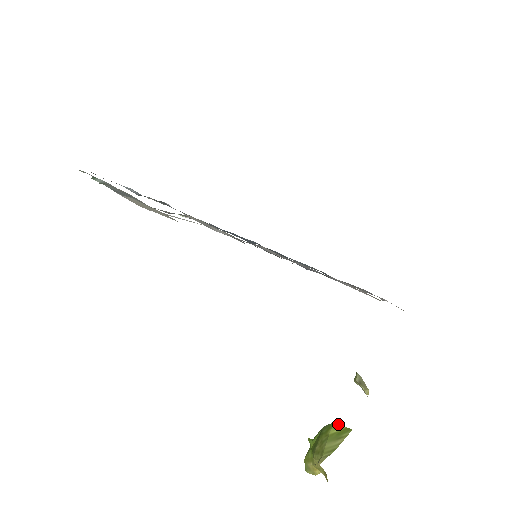
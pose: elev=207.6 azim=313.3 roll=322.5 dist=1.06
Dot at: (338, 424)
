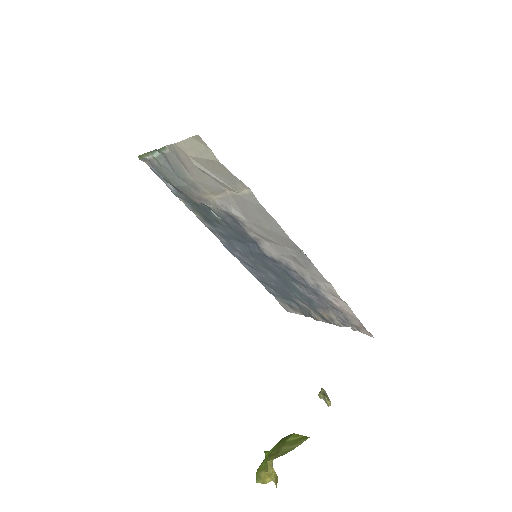
Dot at: (297, 434)
